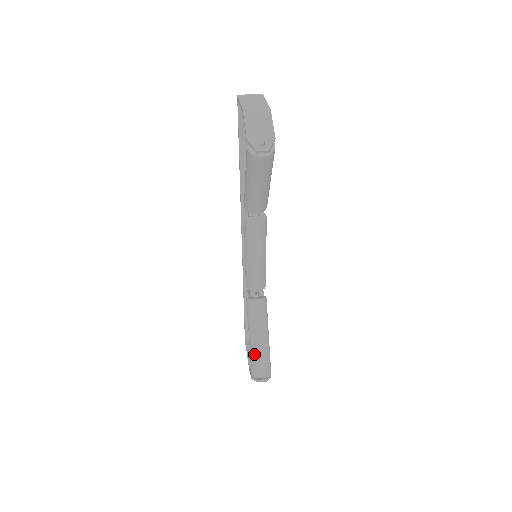
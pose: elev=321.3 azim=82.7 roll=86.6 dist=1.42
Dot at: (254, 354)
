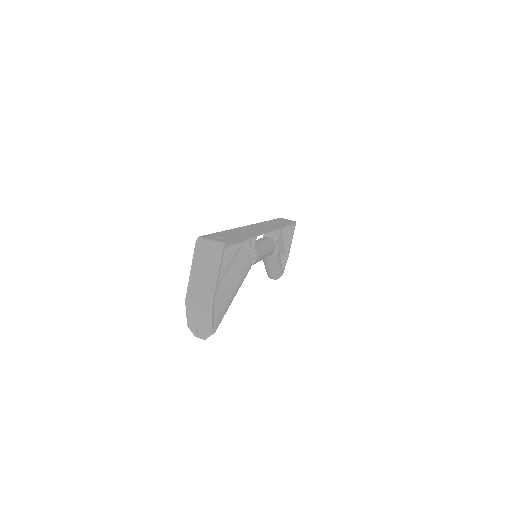
Dot at: (266, 270)
